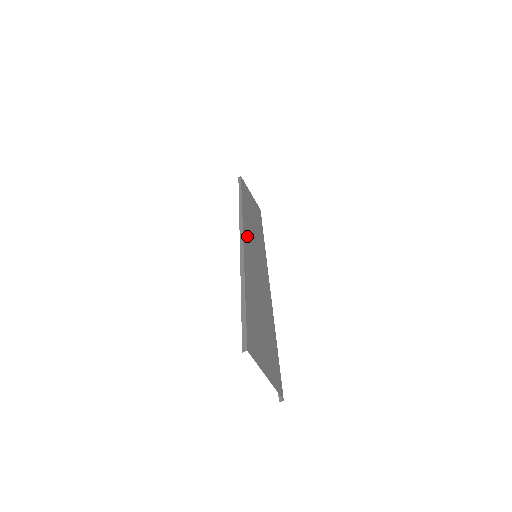
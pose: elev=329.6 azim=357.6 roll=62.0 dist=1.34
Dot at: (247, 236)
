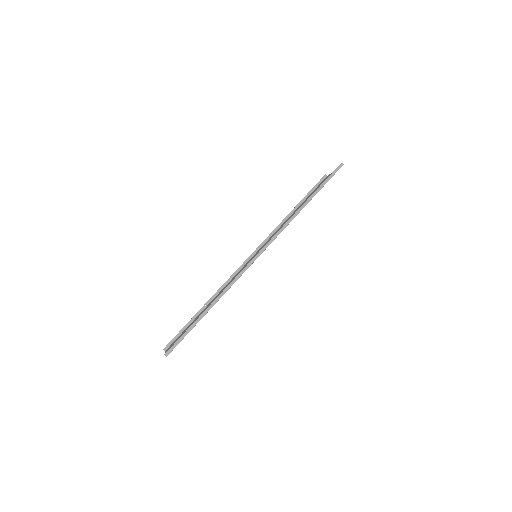
Dot at: occluded
